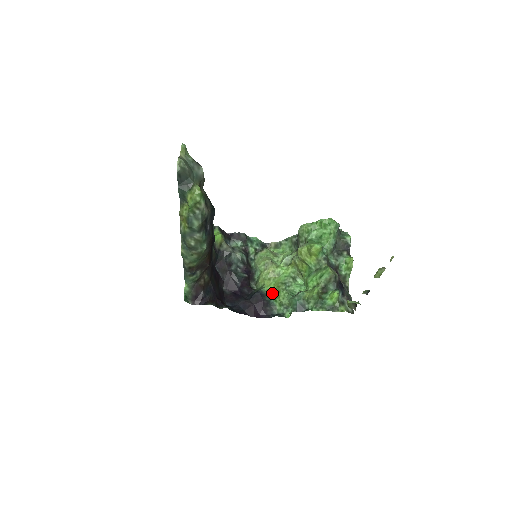
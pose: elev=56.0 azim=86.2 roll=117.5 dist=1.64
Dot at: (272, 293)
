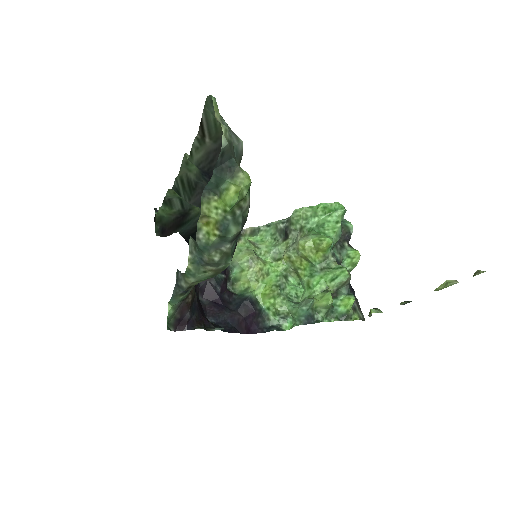
Dot at: (263, 299)
